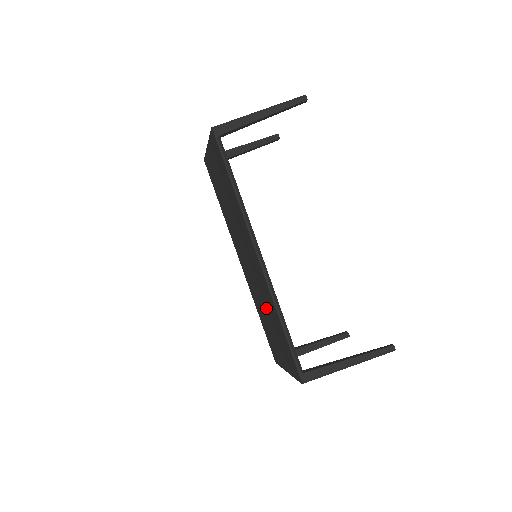
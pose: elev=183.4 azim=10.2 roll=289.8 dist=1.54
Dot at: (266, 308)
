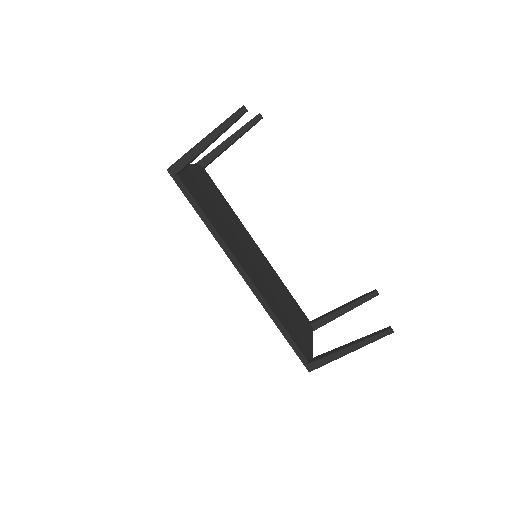
Dot at: occluded
